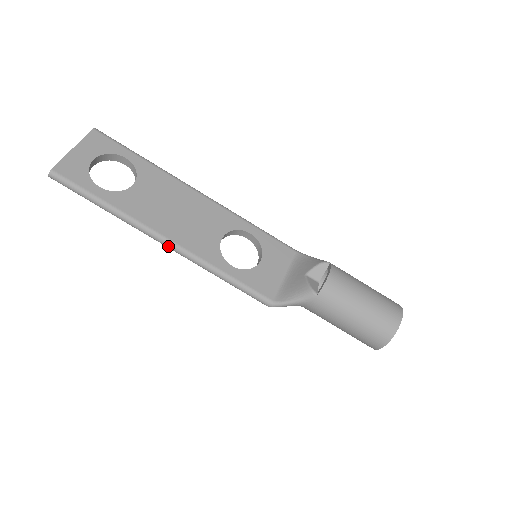
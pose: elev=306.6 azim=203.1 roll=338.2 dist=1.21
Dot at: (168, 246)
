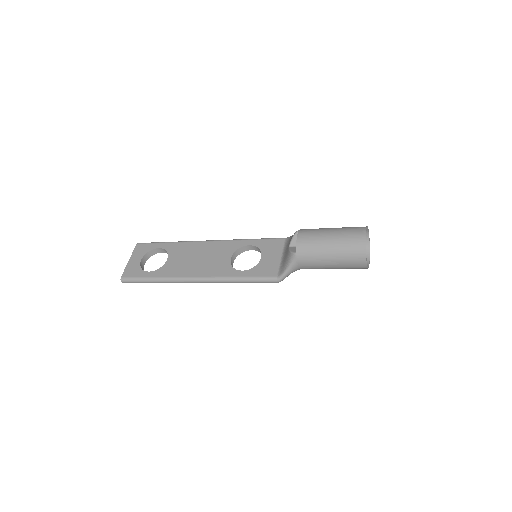
Dot at: (199, 282)
